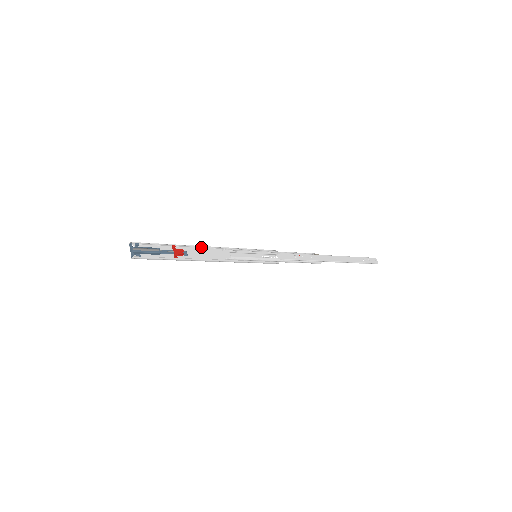
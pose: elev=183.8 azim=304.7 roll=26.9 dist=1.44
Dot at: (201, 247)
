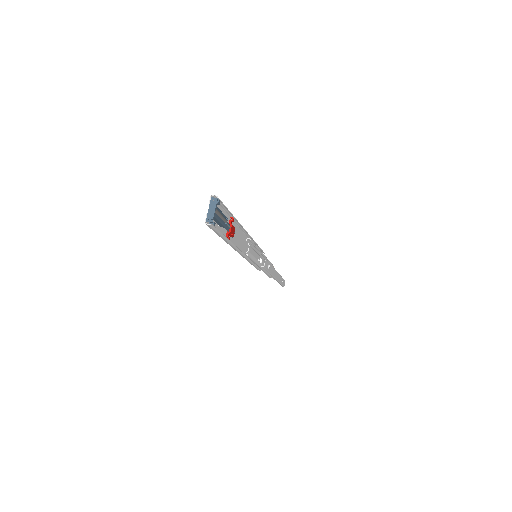
Dot at: (241, 228)
